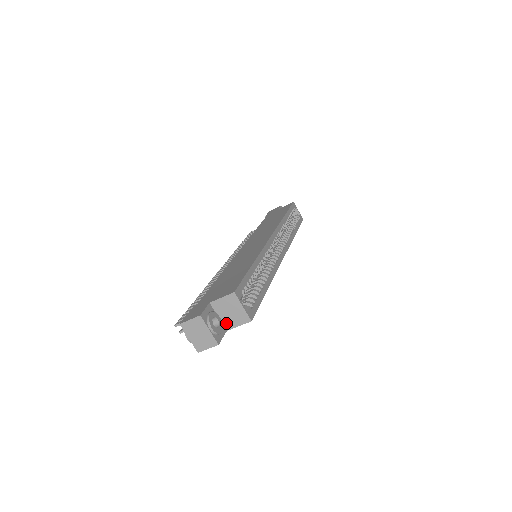
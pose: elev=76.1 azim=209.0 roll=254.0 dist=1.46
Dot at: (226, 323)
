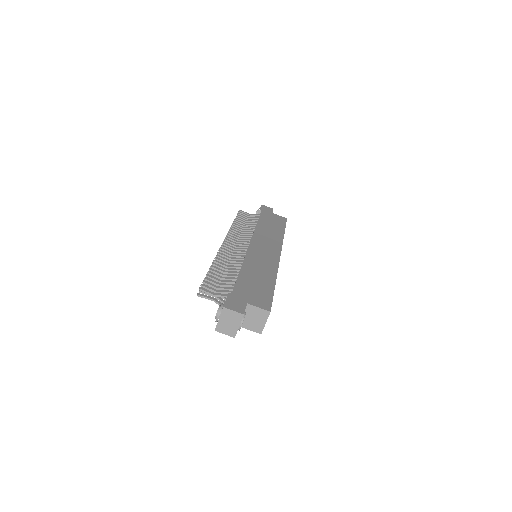
Dot at: (243, 322)
